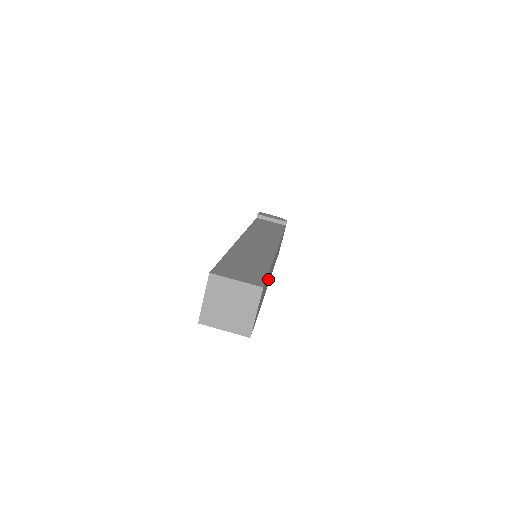
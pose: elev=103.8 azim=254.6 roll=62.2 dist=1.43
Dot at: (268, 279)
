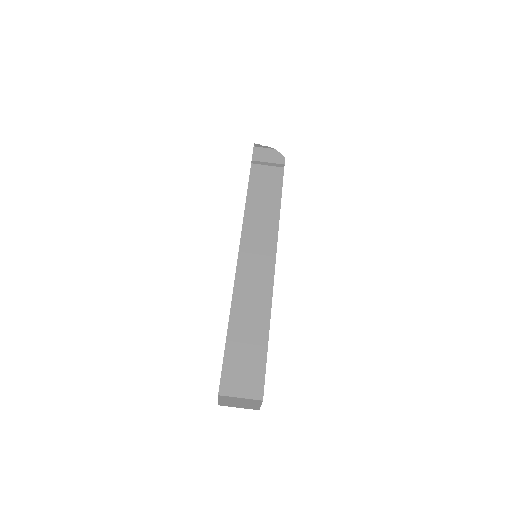
Dot at: occluded
